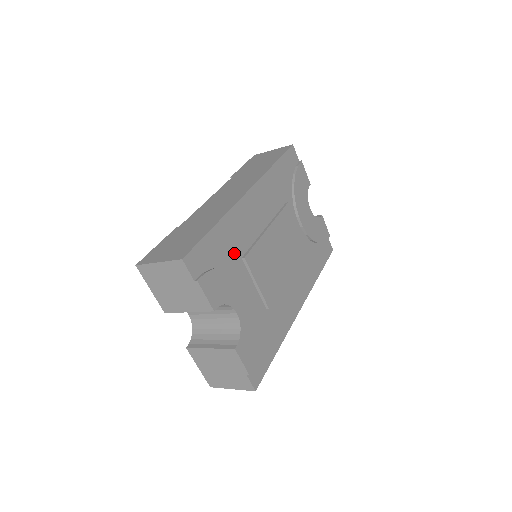
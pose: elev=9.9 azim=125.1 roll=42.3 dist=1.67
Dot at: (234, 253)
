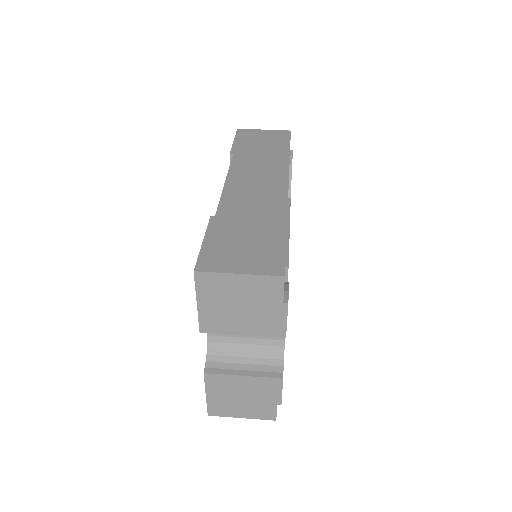
Dot at: occluded
